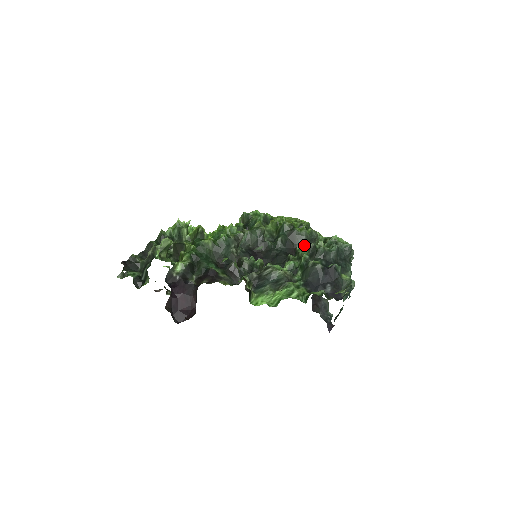
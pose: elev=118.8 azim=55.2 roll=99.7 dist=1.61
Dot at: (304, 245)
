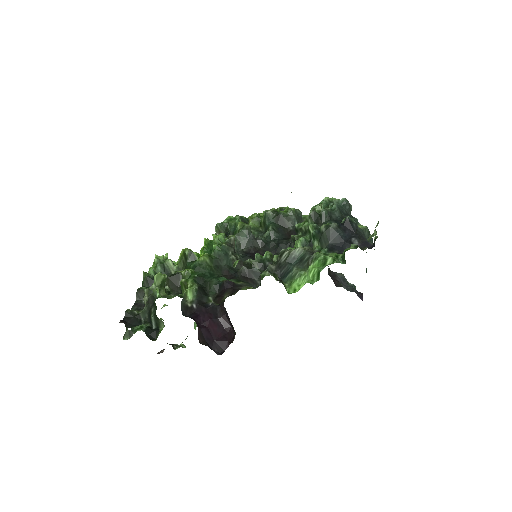
Dot at: occluded
